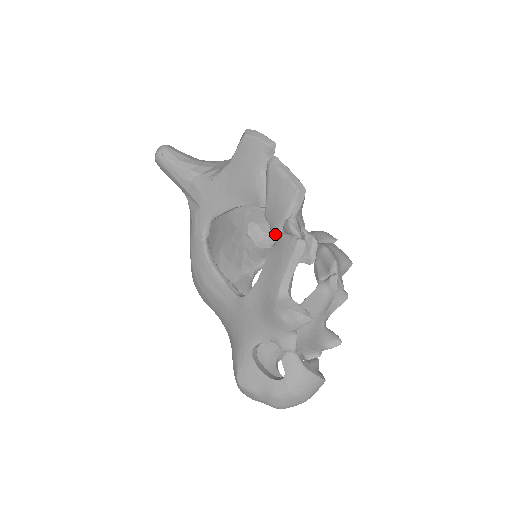
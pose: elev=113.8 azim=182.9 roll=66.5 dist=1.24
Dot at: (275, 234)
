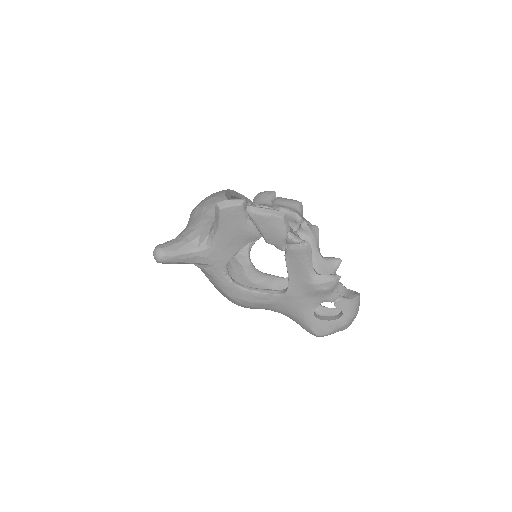
Dot at: (283, 249)
